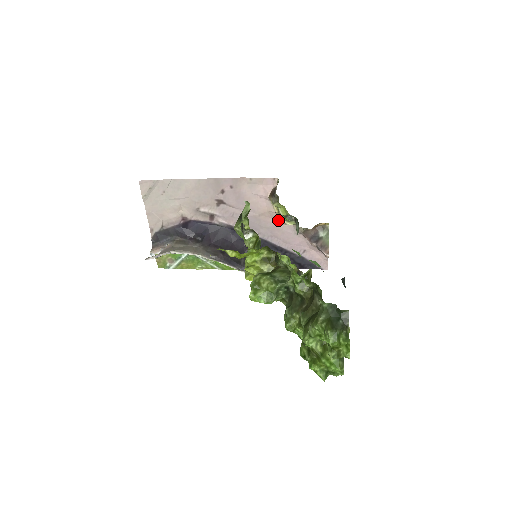
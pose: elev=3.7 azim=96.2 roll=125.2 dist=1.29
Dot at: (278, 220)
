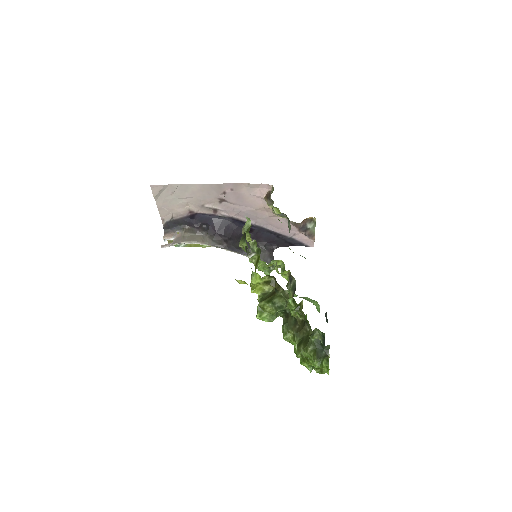
Dot at: (272, 213)
